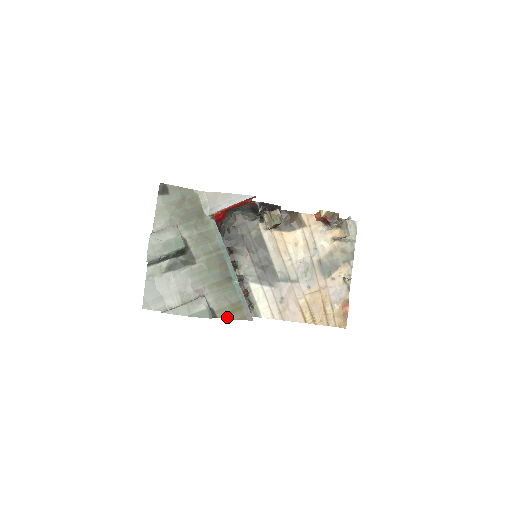
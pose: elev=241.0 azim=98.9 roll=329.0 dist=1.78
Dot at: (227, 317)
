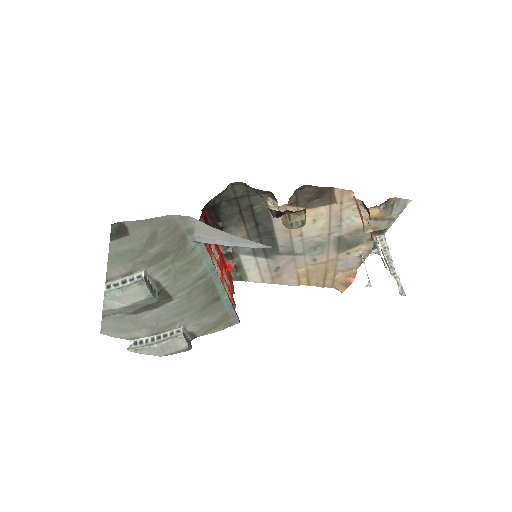
Dot at: (209, 332)
